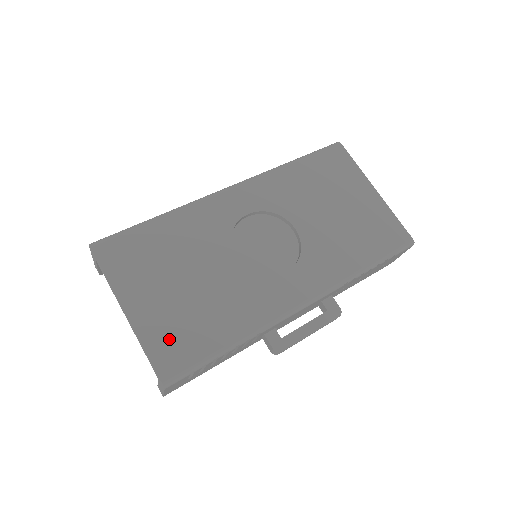
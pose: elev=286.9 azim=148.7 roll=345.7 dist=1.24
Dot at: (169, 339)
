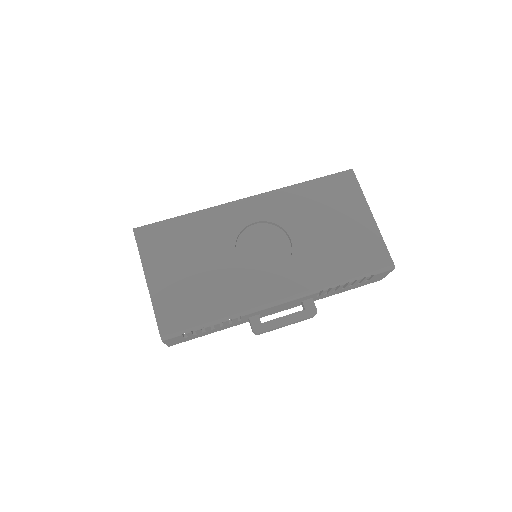
Dot at: (172, 307)
